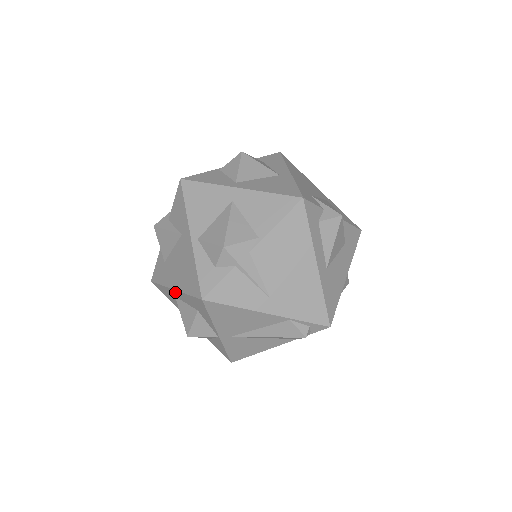
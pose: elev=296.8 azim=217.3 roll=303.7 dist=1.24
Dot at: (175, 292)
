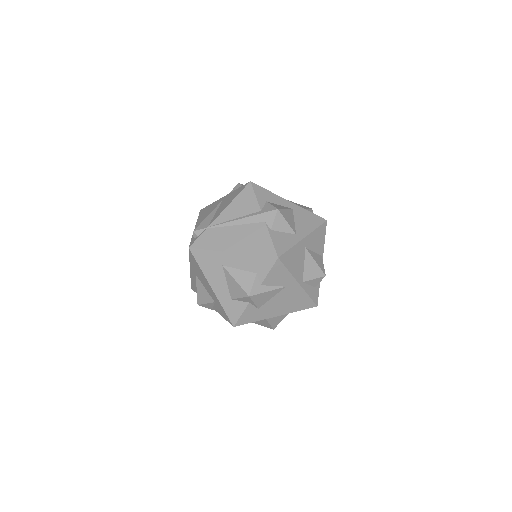
Dot at: occluded
